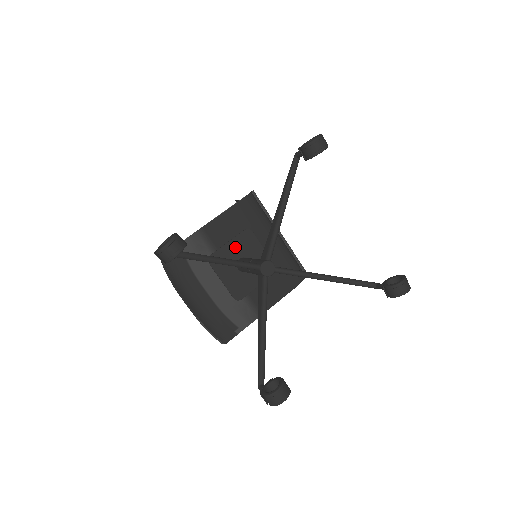
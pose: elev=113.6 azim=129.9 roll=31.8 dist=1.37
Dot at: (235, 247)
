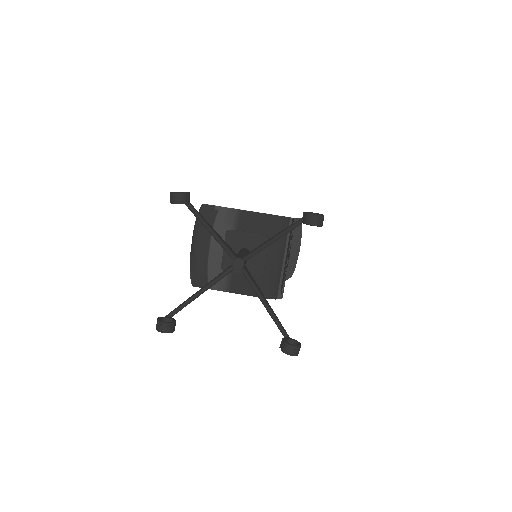
Dot at: (249, 239)
